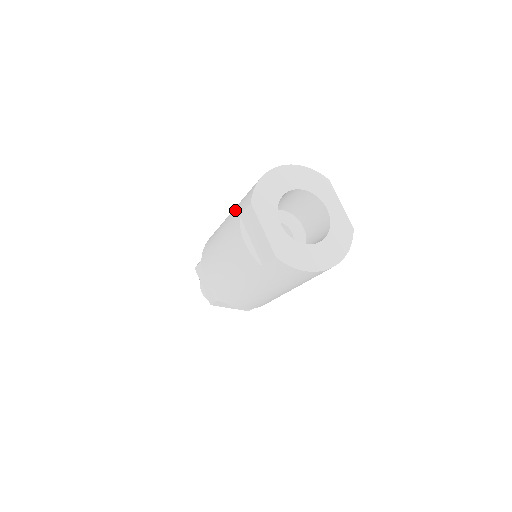
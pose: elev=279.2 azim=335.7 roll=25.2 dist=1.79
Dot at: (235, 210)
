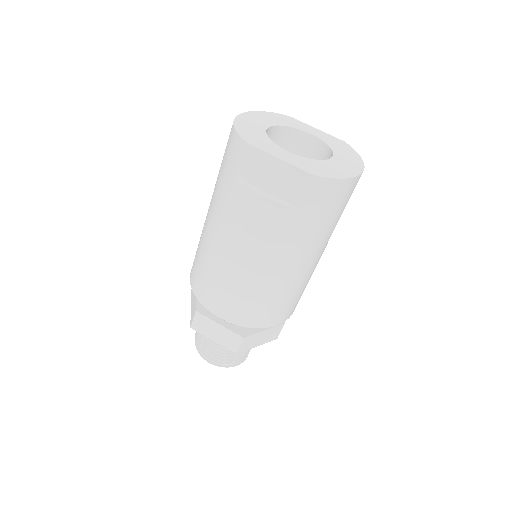
Dot at: (219, 189)
